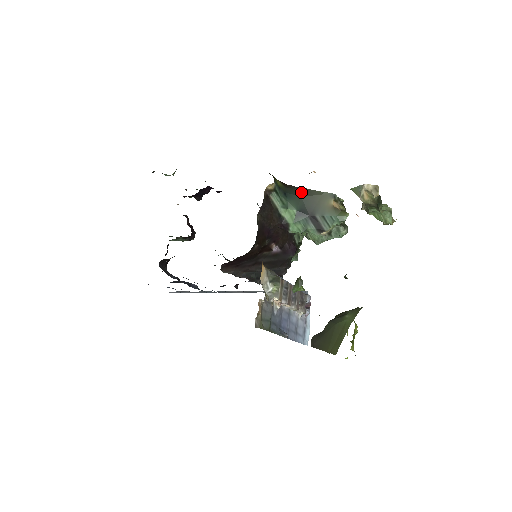
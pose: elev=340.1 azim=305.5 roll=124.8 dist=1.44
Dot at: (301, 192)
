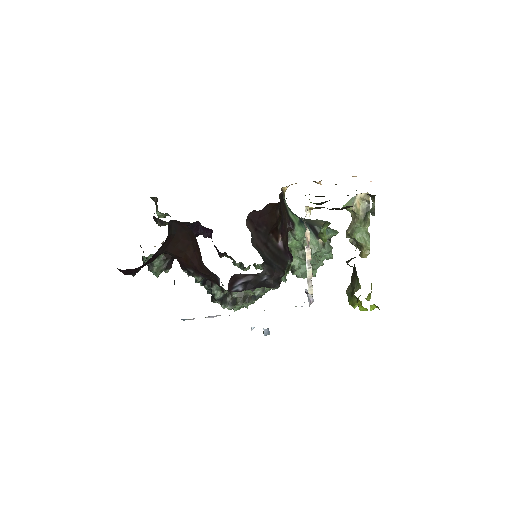
Dot at: occluded
